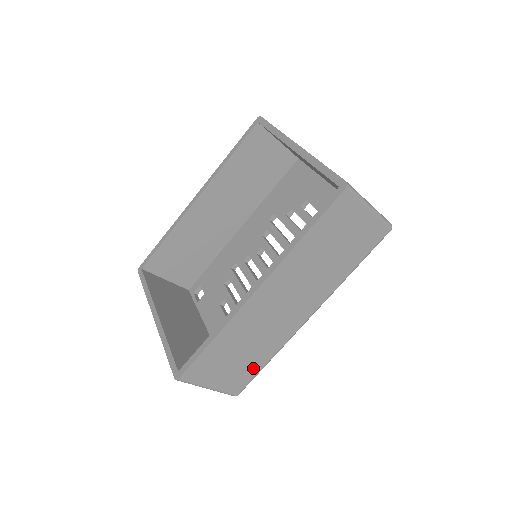
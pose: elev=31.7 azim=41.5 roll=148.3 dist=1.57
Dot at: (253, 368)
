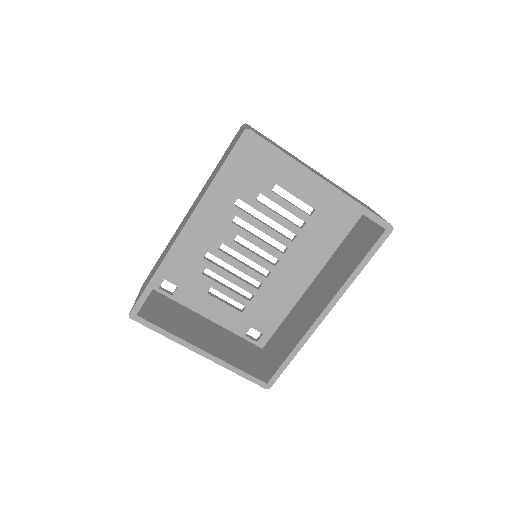
Dot at: occluded
